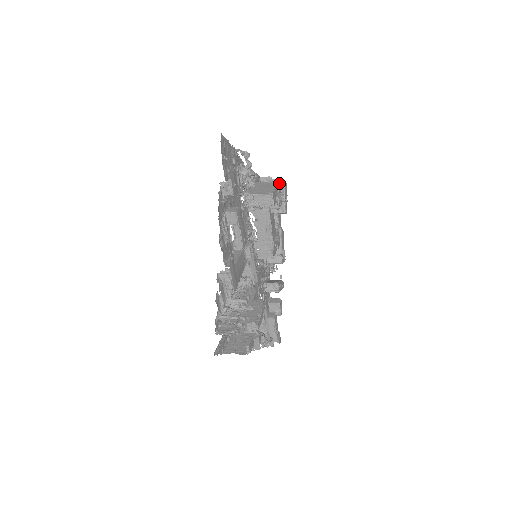
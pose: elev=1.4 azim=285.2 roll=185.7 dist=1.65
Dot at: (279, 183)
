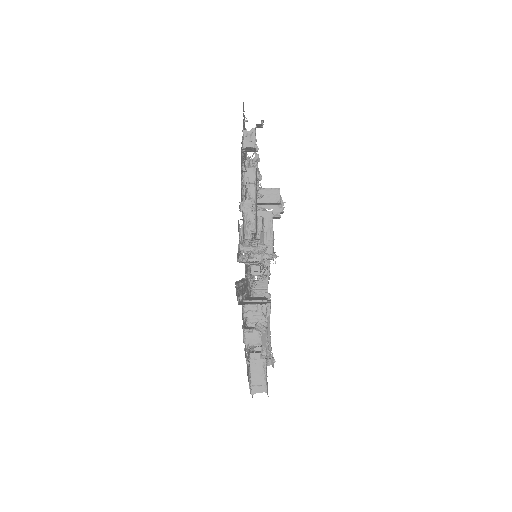
Dot at: occluded
